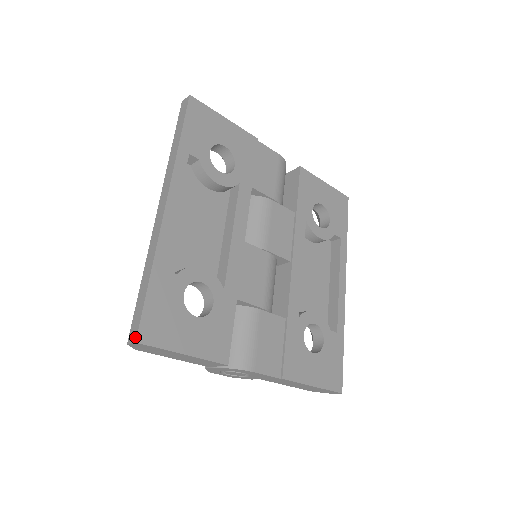
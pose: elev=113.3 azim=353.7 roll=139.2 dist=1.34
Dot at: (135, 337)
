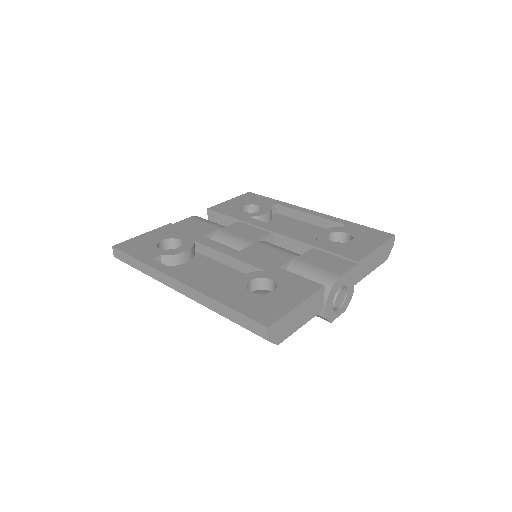
Dot at: (263, 328)
